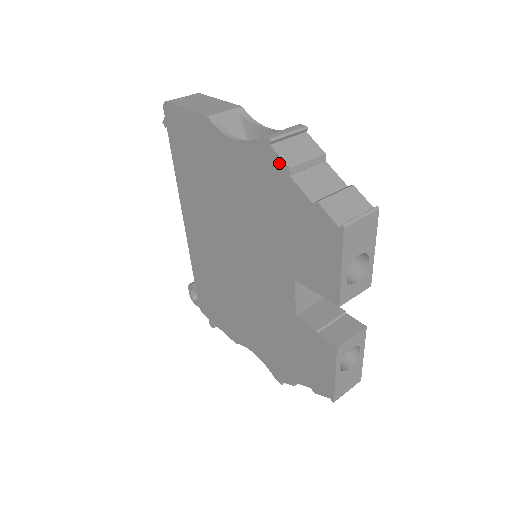
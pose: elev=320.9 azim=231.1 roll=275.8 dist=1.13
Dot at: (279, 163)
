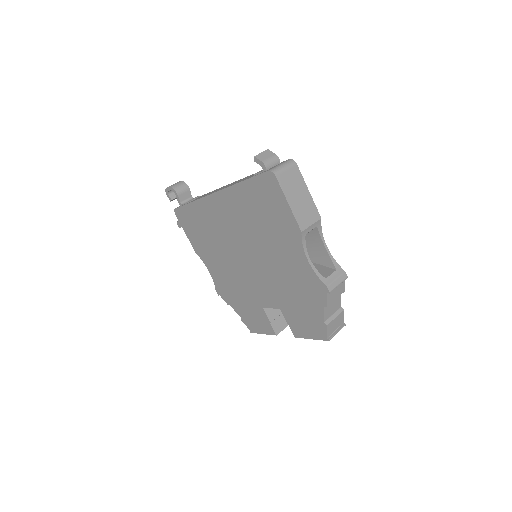
Dot at: (324, 299)
